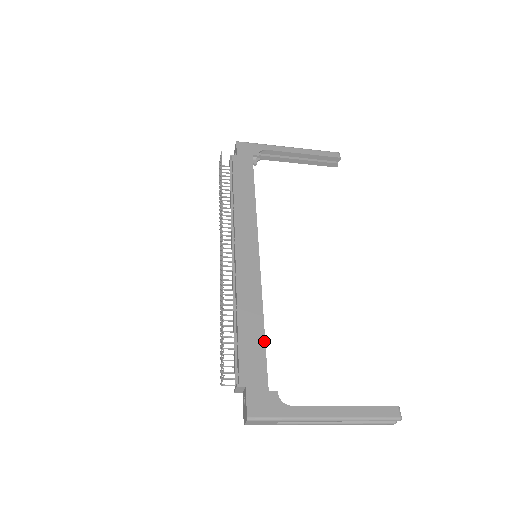
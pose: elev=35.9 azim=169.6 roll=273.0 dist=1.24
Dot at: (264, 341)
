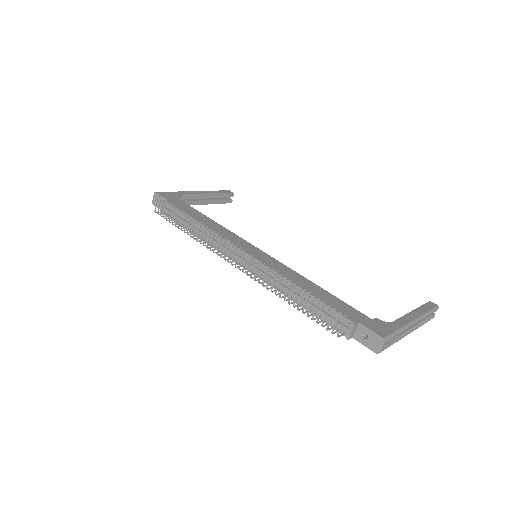
Dot at: (332, 295)
